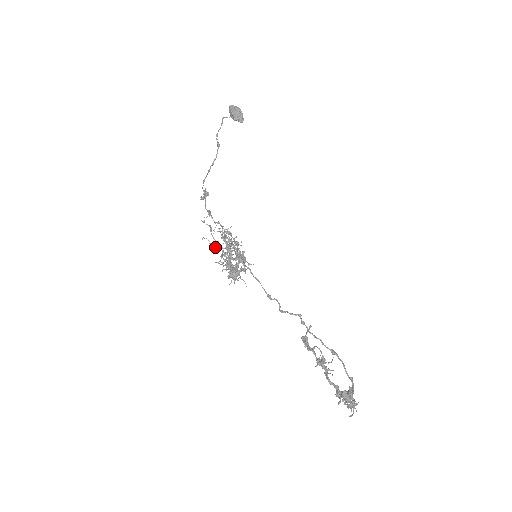
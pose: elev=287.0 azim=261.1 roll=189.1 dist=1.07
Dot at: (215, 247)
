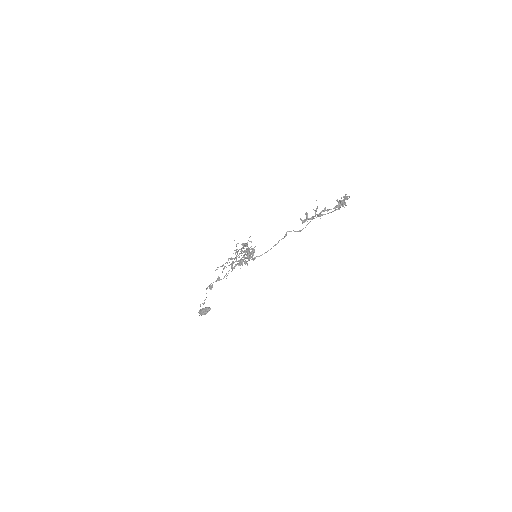
Dot at: (232, 268)
